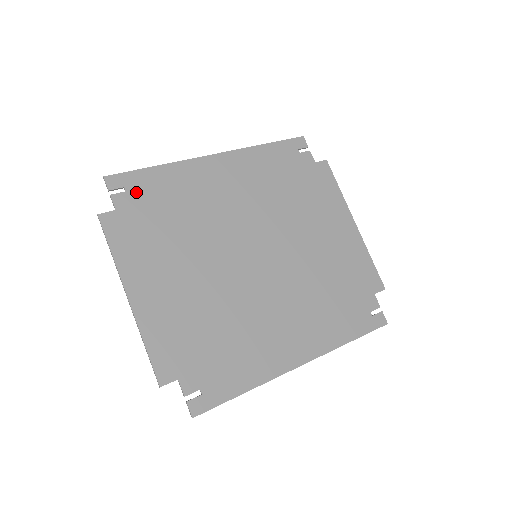
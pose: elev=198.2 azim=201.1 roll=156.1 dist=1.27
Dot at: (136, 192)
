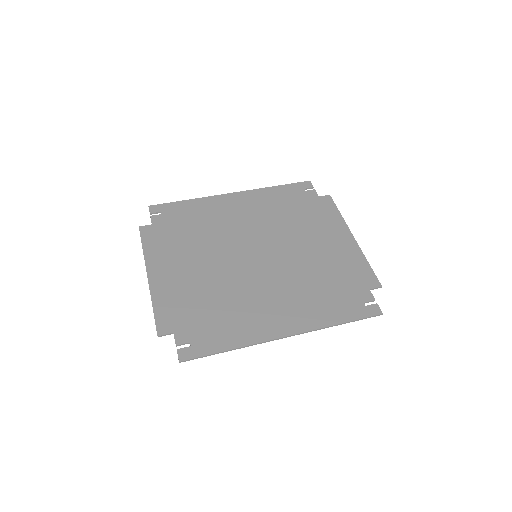
Dot at: (169, 214)
